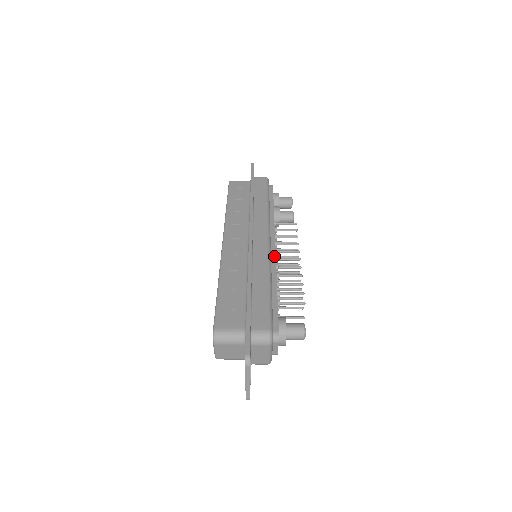
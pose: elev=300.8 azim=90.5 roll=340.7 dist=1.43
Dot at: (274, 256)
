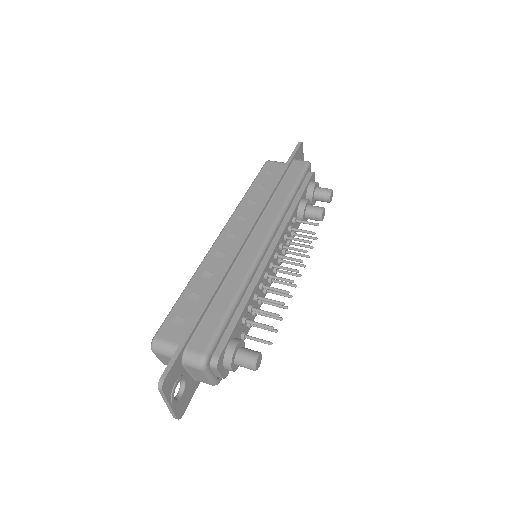
Dot at: (265, 263)
